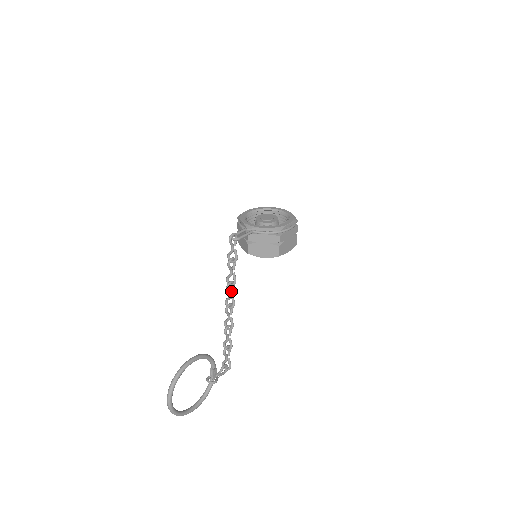
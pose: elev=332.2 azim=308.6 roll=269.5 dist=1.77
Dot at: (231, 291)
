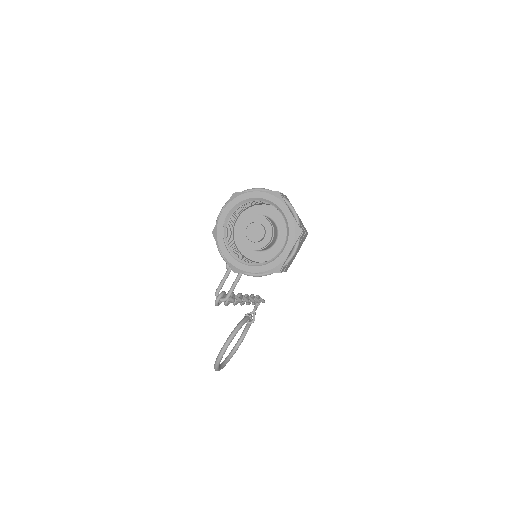
Dot at: occluded
